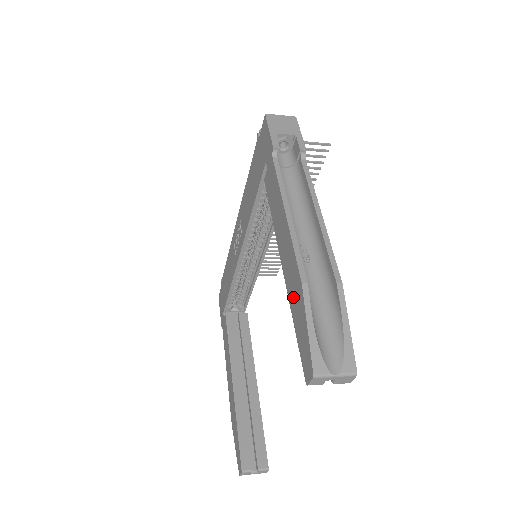
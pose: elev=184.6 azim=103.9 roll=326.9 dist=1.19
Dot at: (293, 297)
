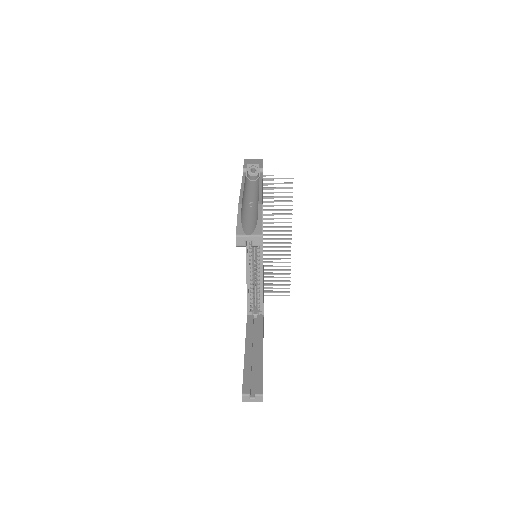
Dot at: occluded
